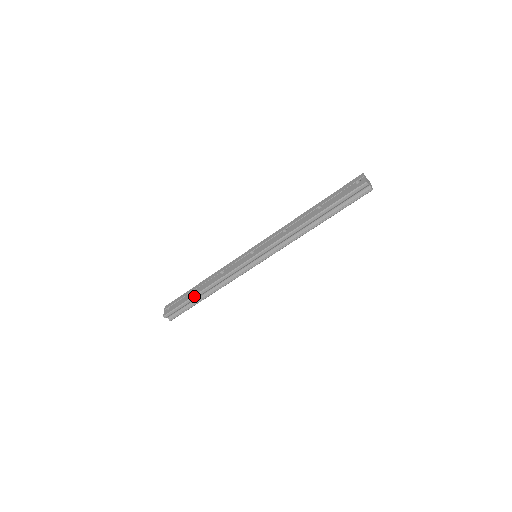
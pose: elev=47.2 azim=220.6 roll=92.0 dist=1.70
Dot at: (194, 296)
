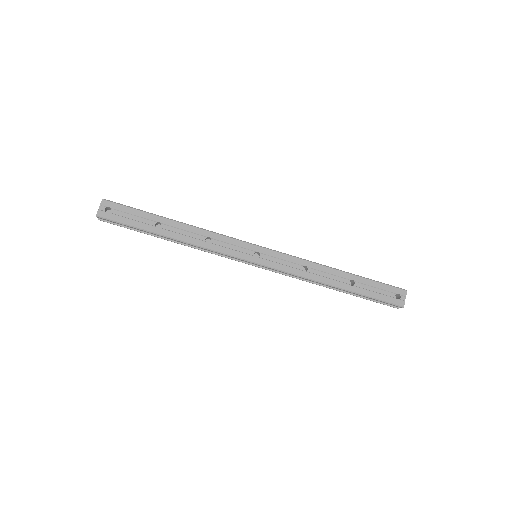
Dot at: (156, 234)
